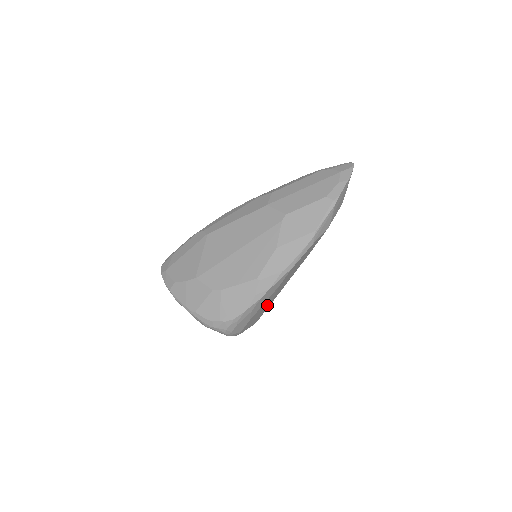
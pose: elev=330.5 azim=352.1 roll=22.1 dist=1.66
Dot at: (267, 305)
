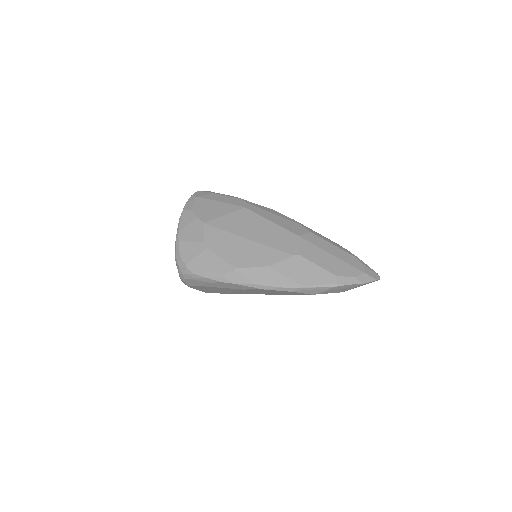
Dot at: (224, 291)
